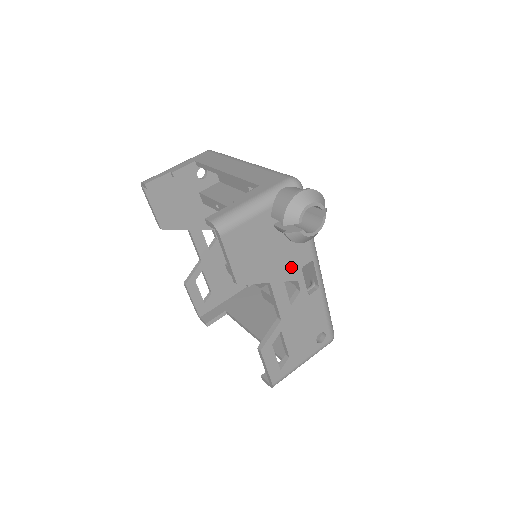
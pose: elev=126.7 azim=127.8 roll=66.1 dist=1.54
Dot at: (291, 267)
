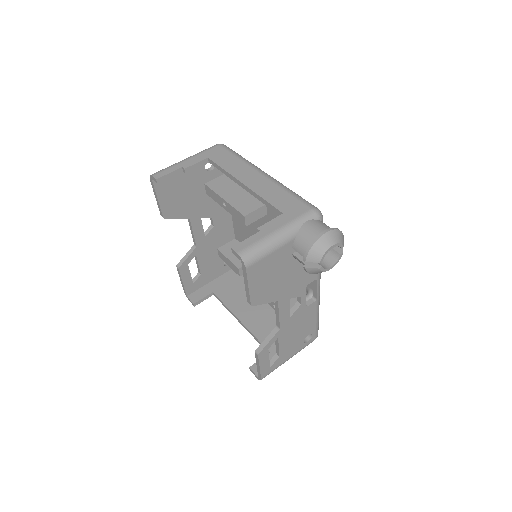
Dot at: (298, 286)
